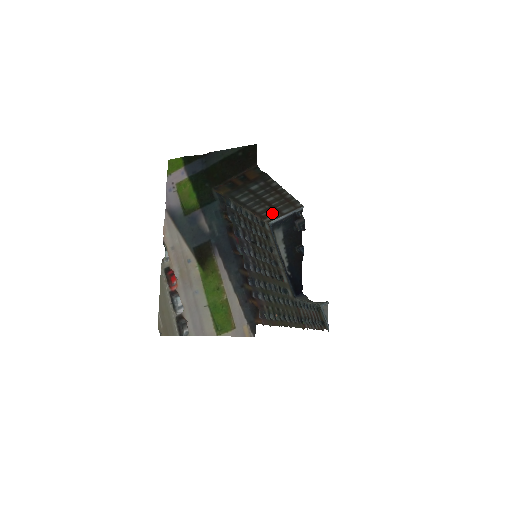
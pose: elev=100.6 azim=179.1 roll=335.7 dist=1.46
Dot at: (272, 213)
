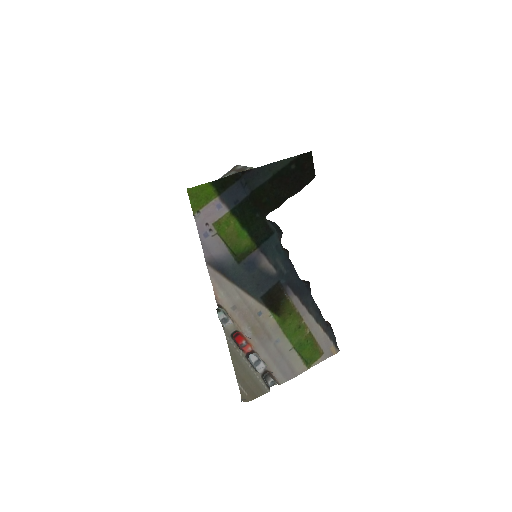
Dot at: occluded
